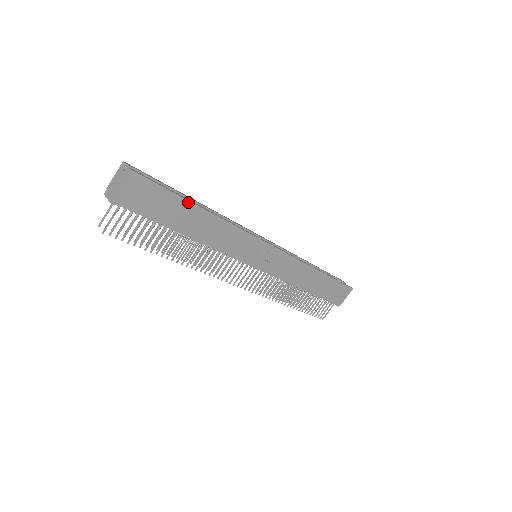
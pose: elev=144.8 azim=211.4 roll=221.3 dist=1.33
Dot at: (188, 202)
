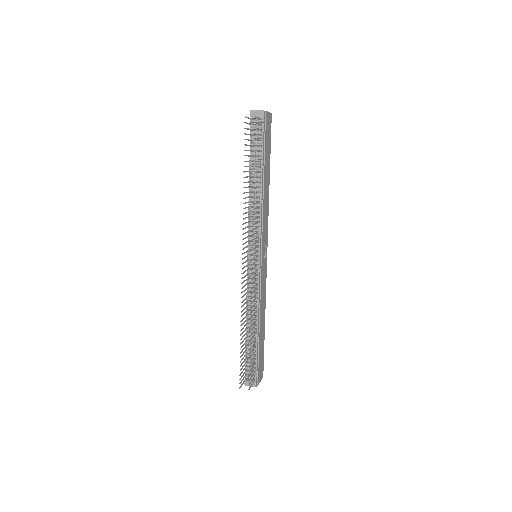
Dot at: occluded
